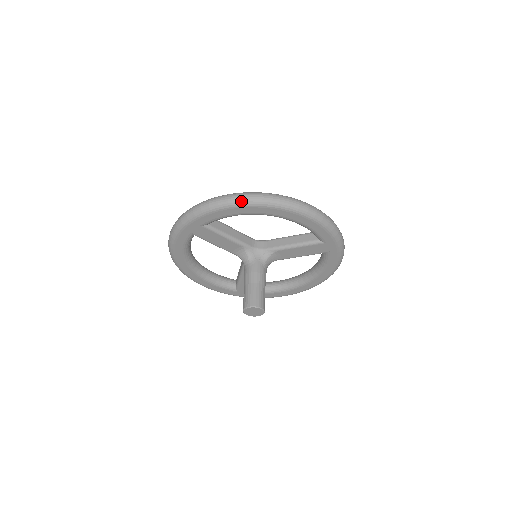
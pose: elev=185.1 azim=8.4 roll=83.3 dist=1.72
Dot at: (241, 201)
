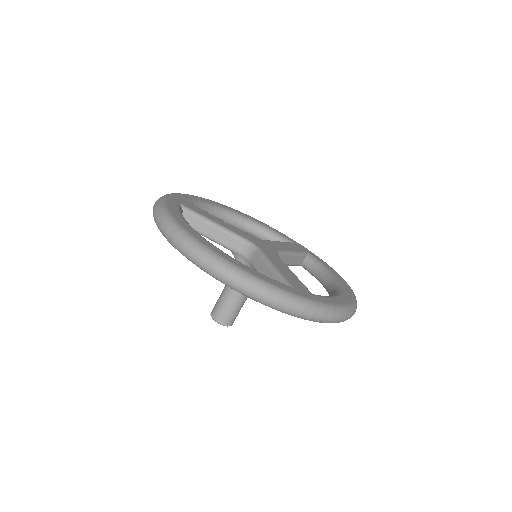
Dot at: (162, 233)
